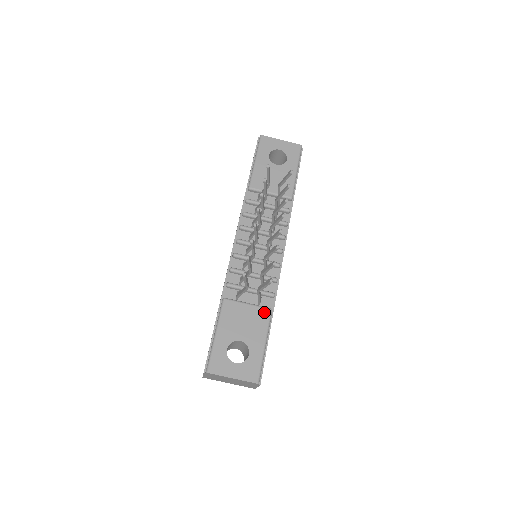
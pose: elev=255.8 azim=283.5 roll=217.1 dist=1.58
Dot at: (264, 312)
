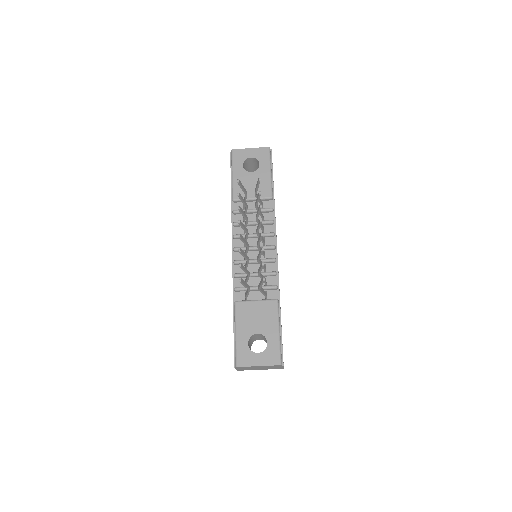
Dot at: (271, 304)
